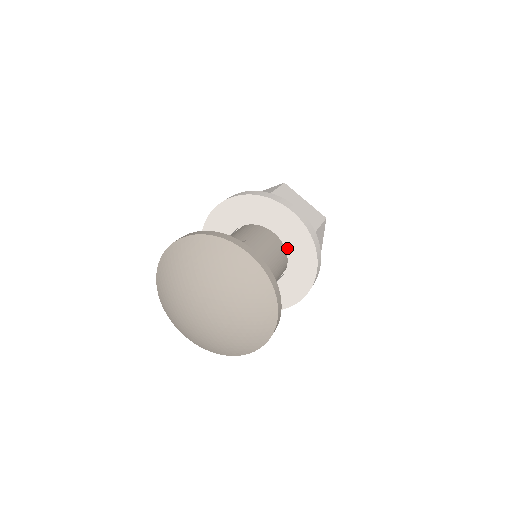
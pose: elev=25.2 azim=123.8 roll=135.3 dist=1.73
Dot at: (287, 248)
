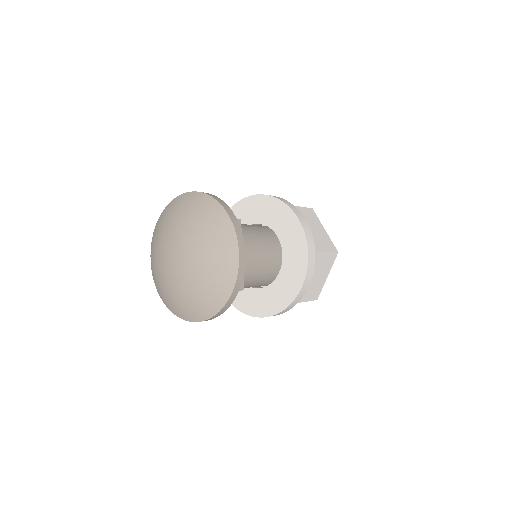
Dot at: (284, 255)
